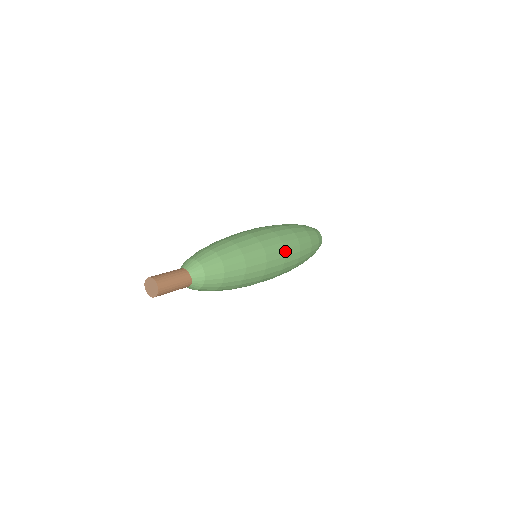
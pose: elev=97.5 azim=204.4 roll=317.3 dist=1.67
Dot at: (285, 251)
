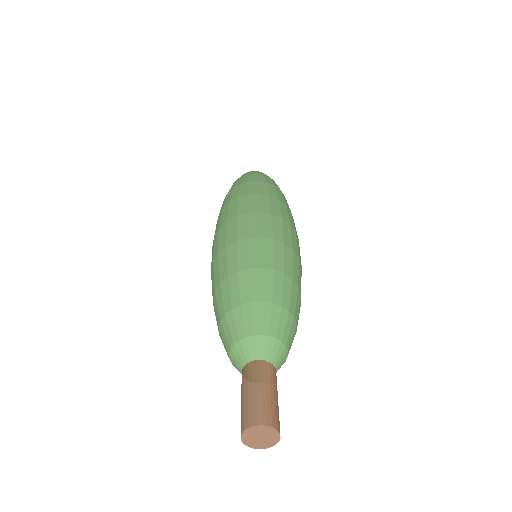
Dot at: occluded
